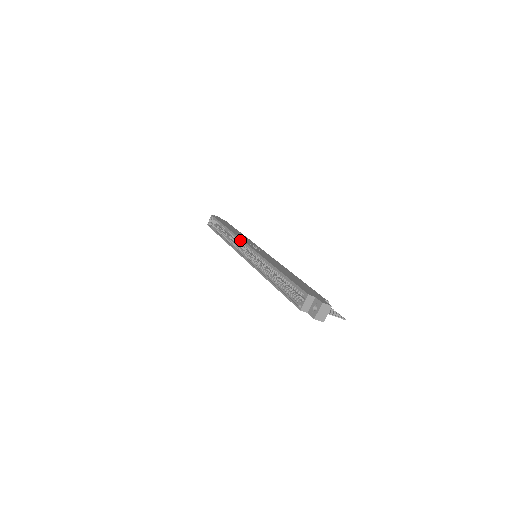
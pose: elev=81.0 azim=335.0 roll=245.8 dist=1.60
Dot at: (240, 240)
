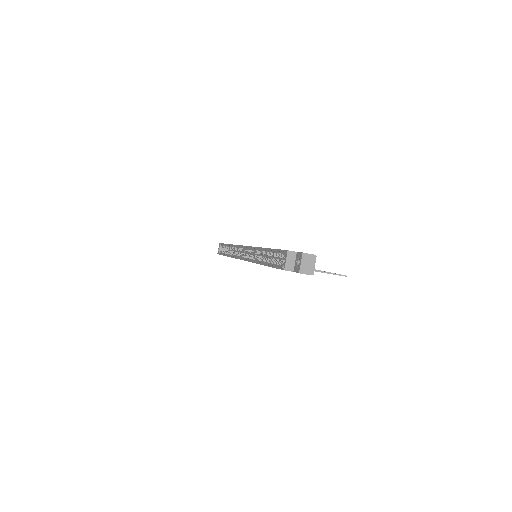
Dot at: (239, 247)
